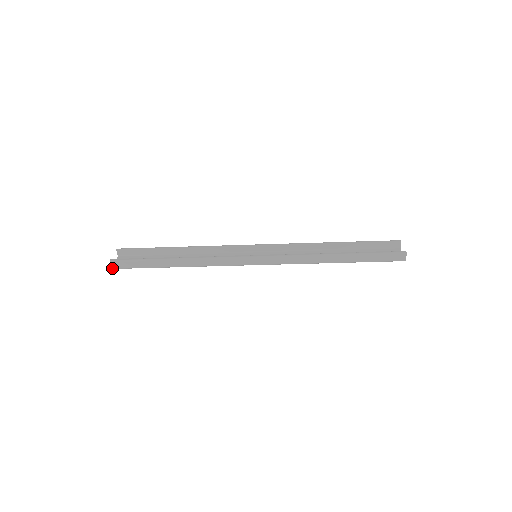
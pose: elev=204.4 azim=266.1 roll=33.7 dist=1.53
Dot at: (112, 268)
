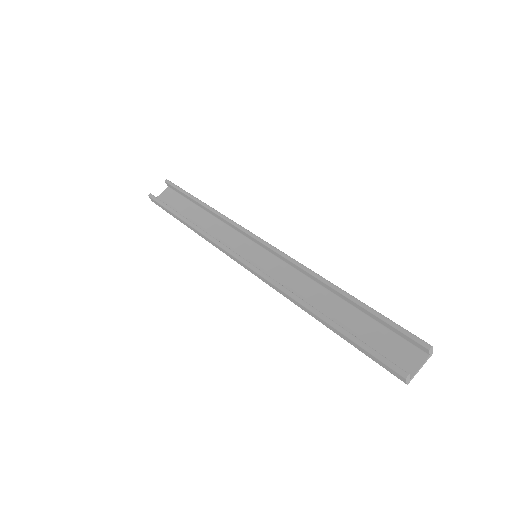
Dot at: (153, 201)
